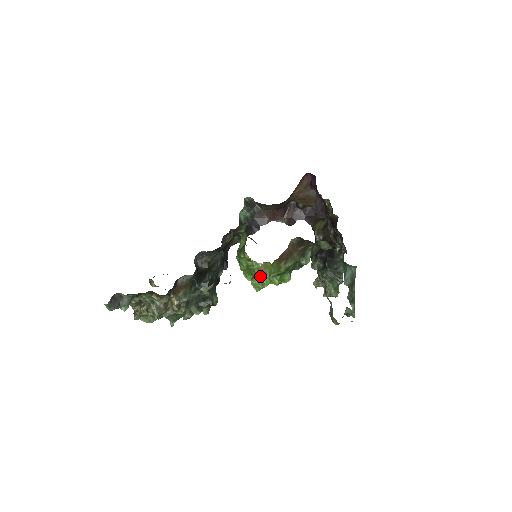
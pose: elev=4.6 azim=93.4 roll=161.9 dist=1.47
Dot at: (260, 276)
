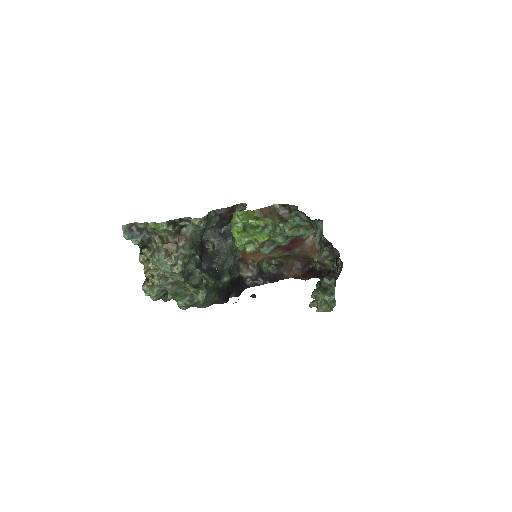
Dot at: (240, 217)
